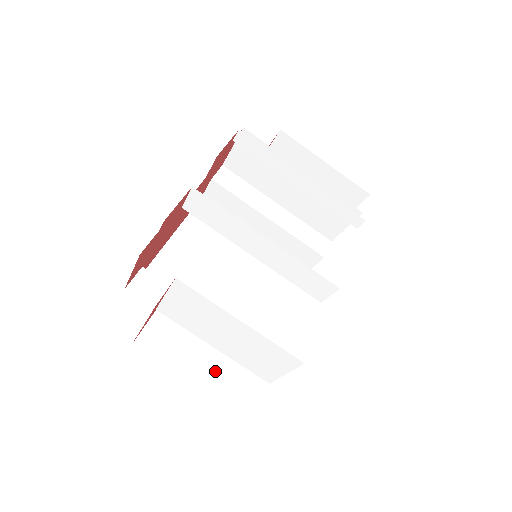
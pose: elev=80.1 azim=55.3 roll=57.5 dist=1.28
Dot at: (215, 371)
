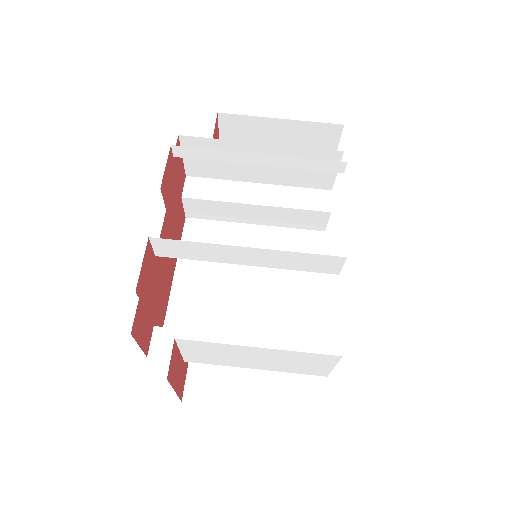
Dot at: (272, 386)
